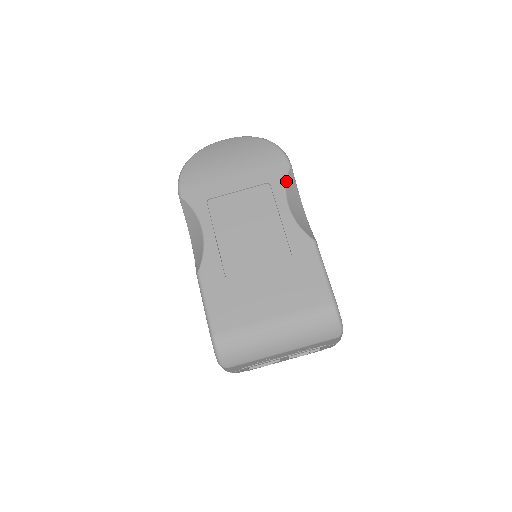
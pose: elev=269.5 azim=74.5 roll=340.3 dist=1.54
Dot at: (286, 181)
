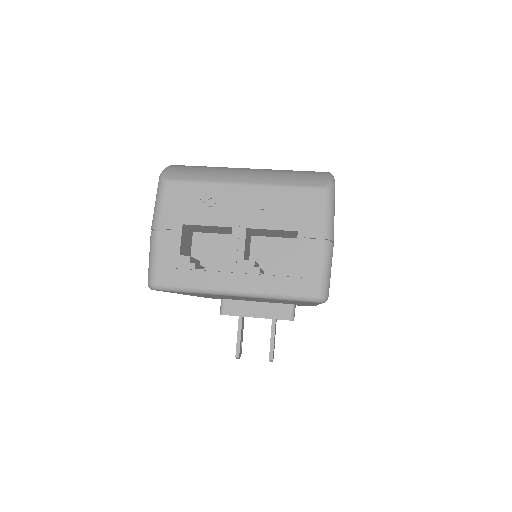
Dot at: occluded
